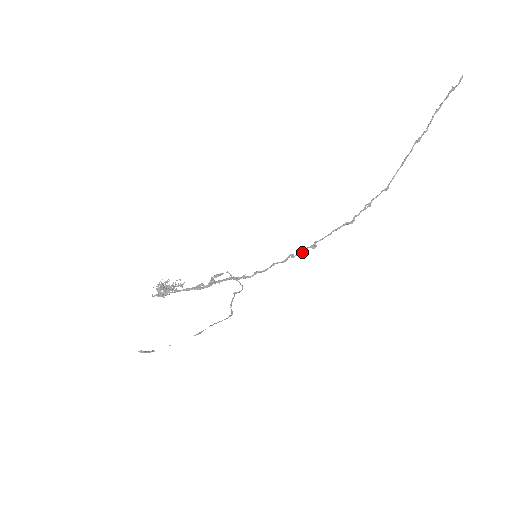
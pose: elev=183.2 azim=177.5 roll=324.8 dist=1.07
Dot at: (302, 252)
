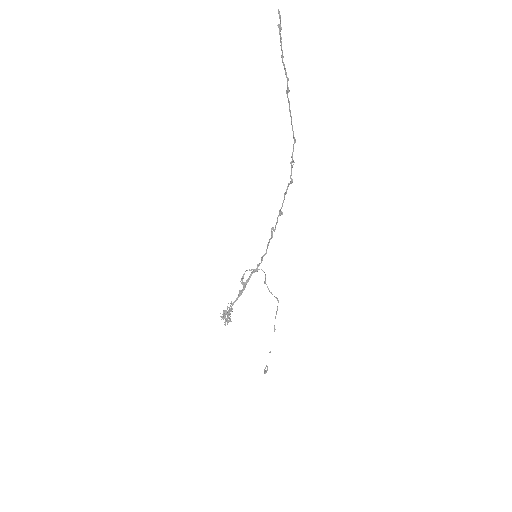
Dot at: (277, 222)
